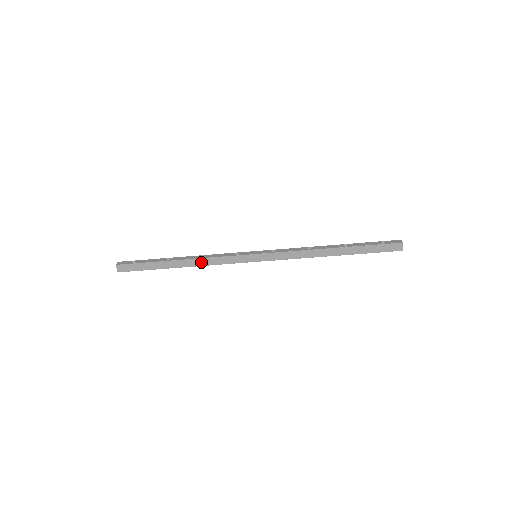
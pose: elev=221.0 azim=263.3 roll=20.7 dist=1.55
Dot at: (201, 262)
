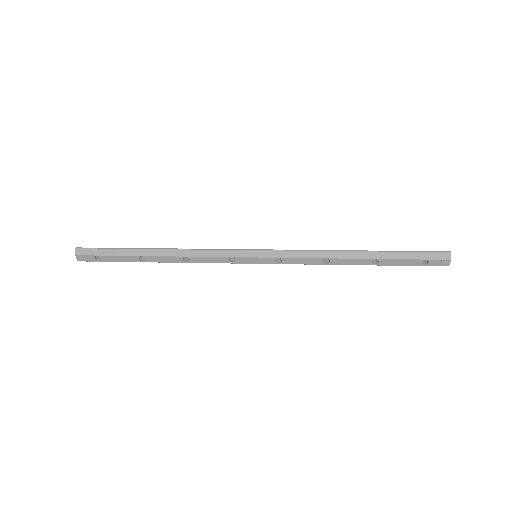
Dot at: (186, 259)
